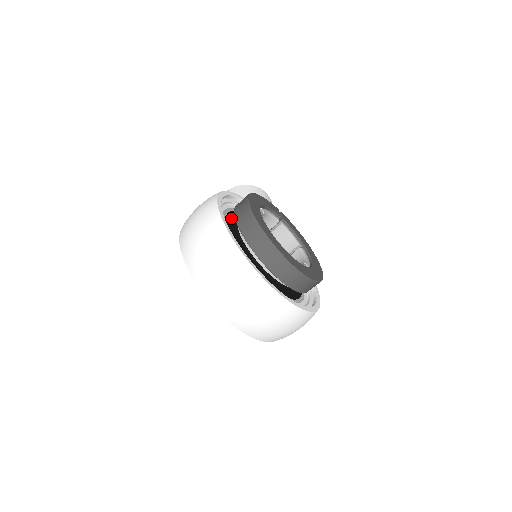
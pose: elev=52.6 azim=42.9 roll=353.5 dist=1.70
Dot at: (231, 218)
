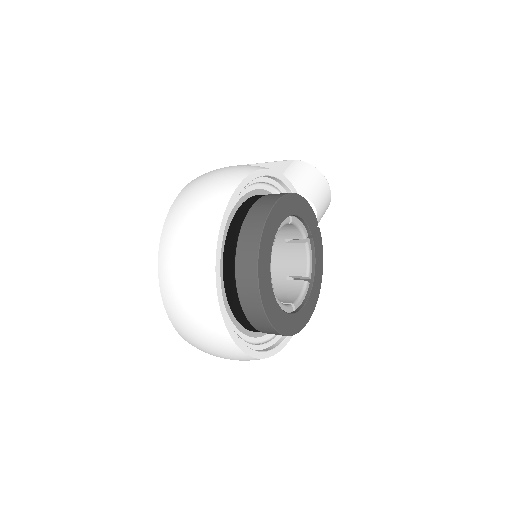
Dot at: (252, 204)
